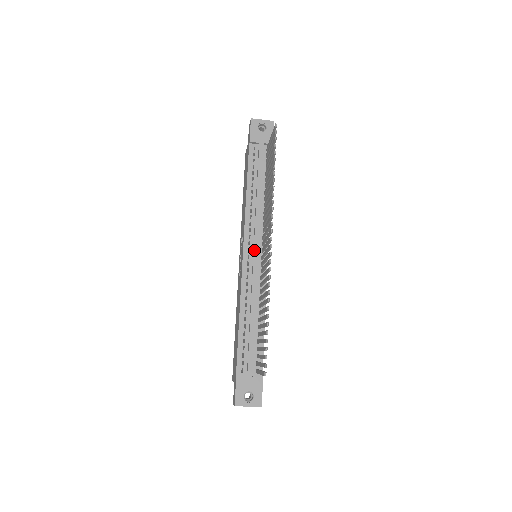
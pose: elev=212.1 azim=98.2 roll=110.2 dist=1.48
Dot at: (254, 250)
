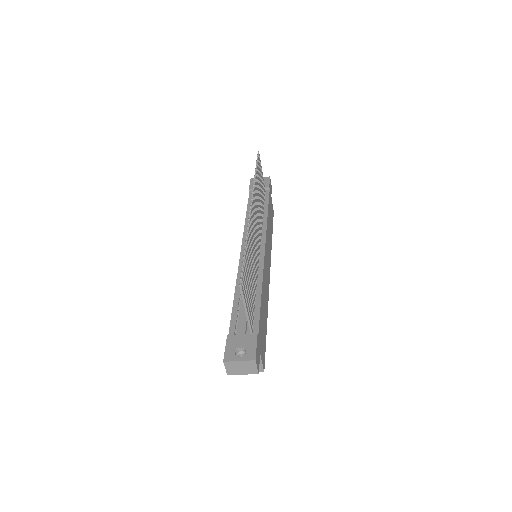
Dot at: occluded
